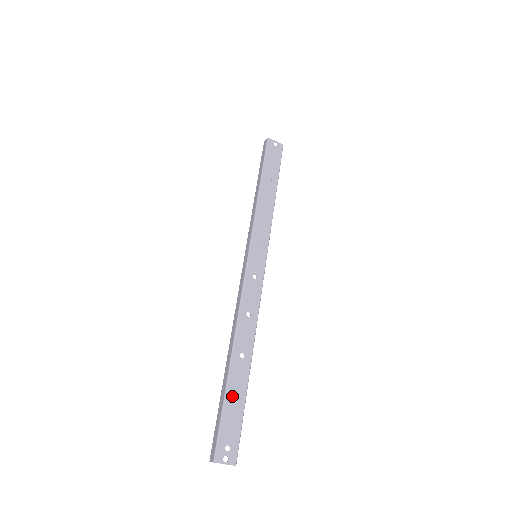
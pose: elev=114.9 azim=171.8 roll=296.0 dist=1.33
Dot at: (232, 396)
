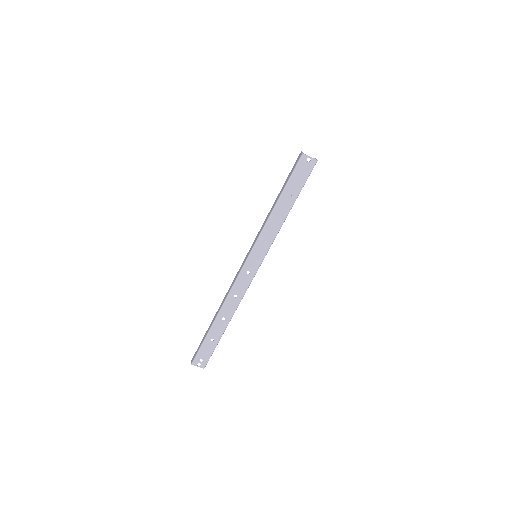
Dot at: (211, 338)
